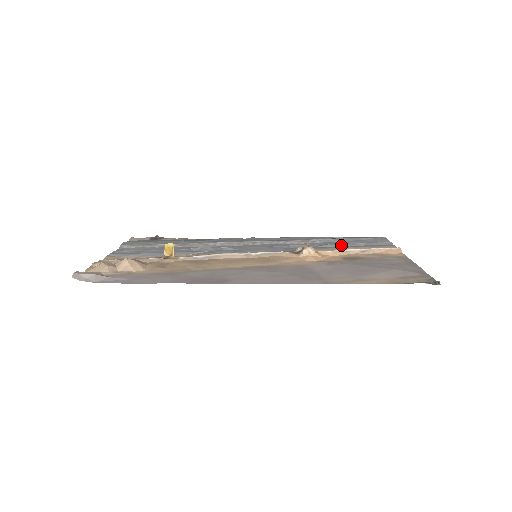
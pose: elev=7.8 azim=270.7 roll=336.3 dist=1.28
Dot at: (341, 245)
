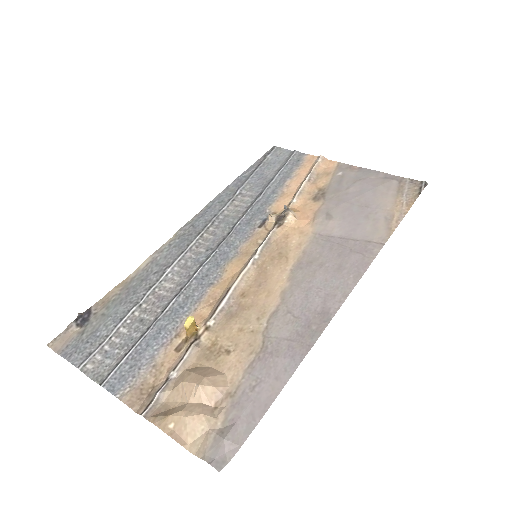
Dot at: (275, 183)
